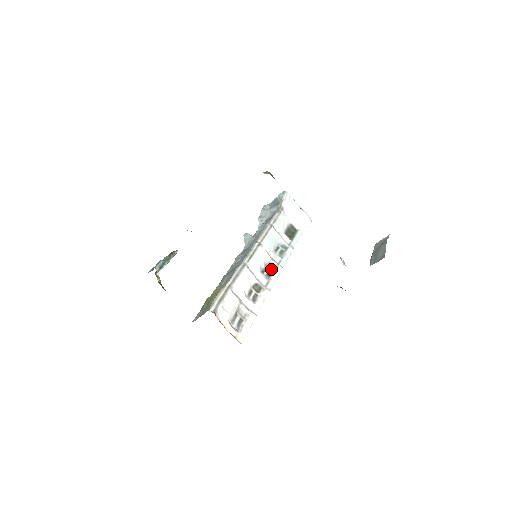
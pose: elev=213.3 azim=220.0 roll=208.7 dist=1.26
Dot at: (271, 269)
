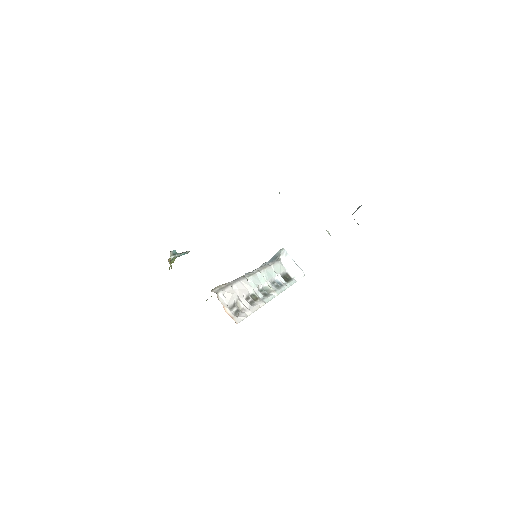
Dot at: (267, 292)
